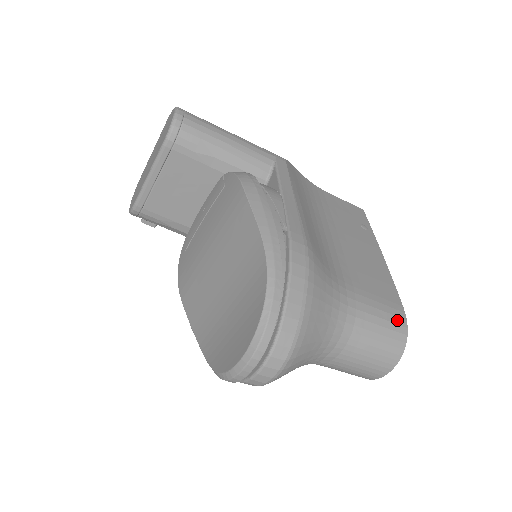
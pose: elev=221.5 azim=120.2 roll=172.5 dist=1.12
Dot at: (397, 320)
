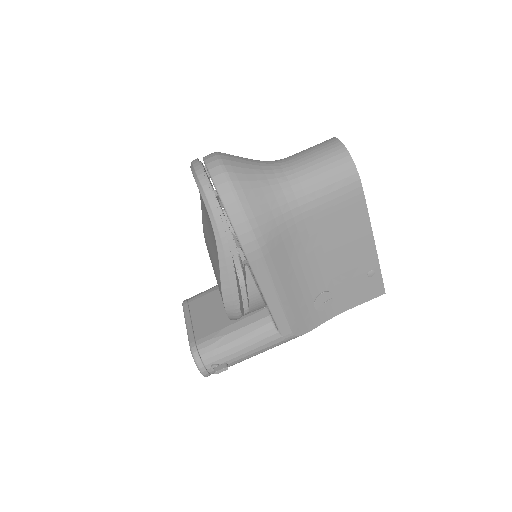
Dot at: occluded
